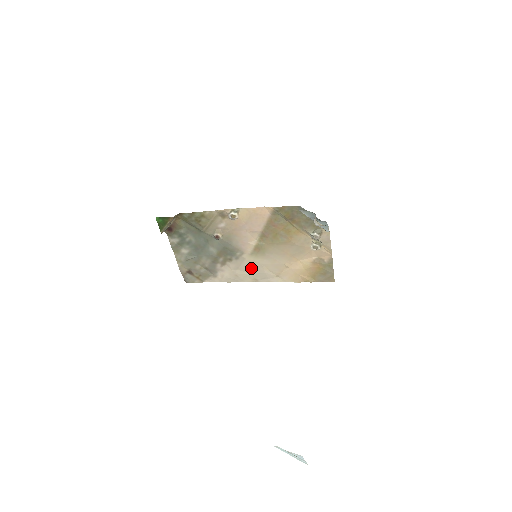
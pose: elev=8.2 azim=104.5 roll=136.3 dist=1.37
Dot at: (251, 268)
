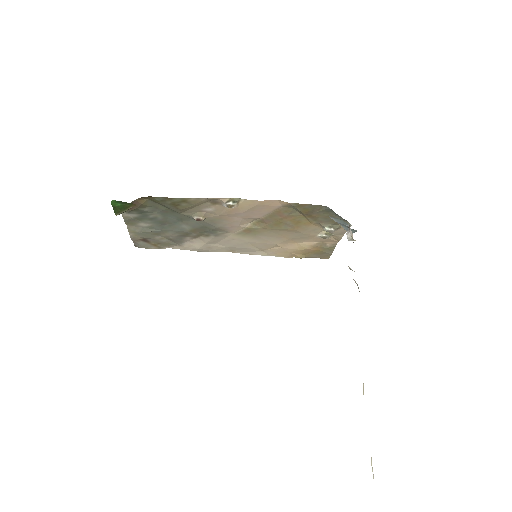
Dot at: (232, 243)
